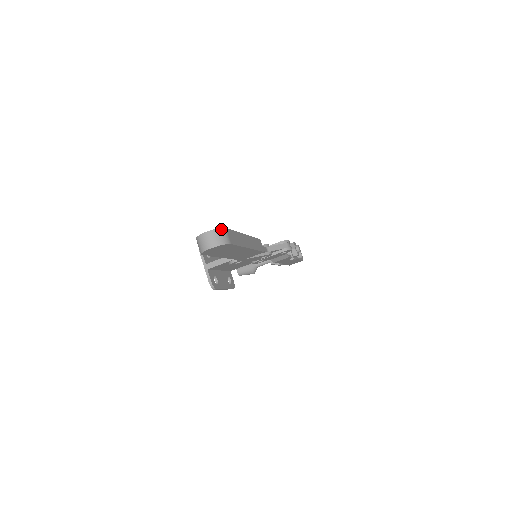
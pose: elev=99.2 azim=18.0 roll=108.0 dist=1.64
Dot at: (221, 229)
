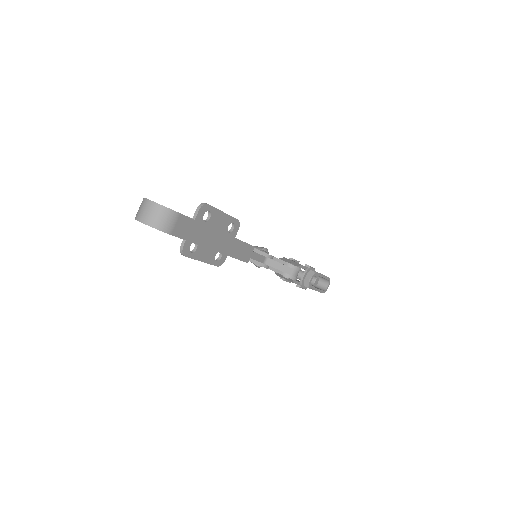
Dot at: (170, 210)
